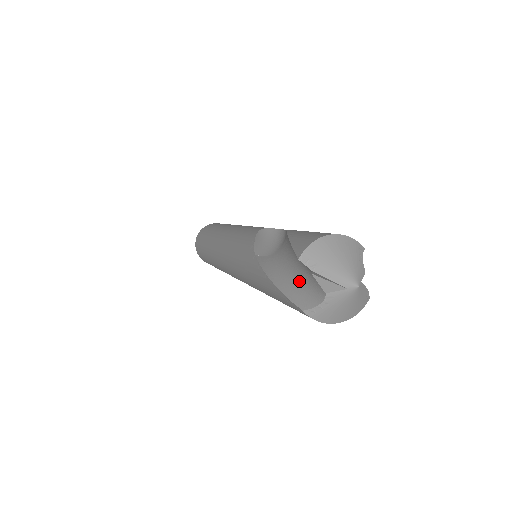
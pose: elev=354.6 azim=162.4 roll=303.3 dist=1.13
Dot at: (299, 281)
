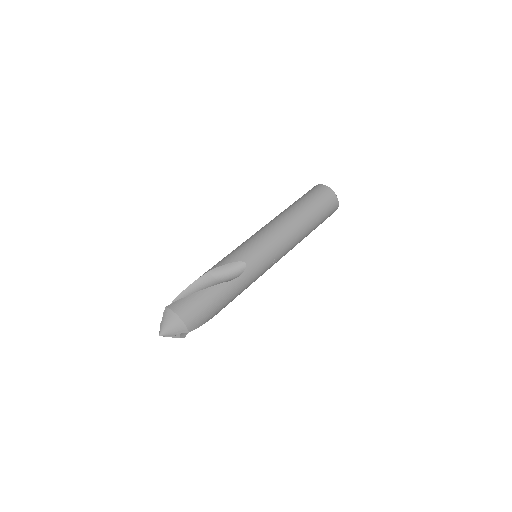
Dot at: occluded
